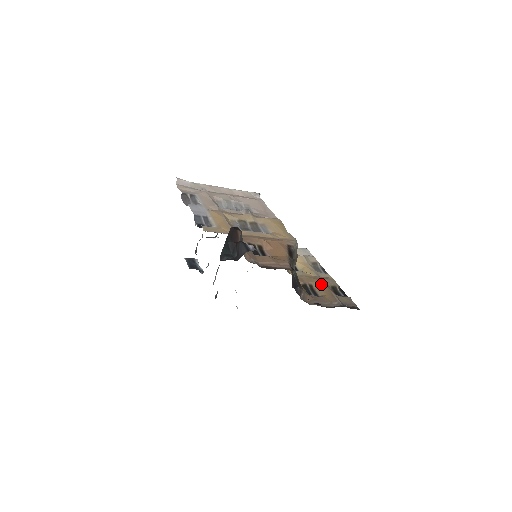
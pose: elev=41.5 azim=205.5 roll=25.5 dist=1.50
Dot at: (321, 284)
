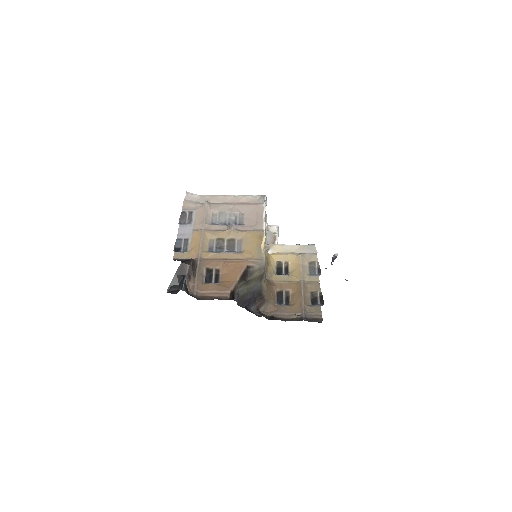
Dot at: (297, 291)
